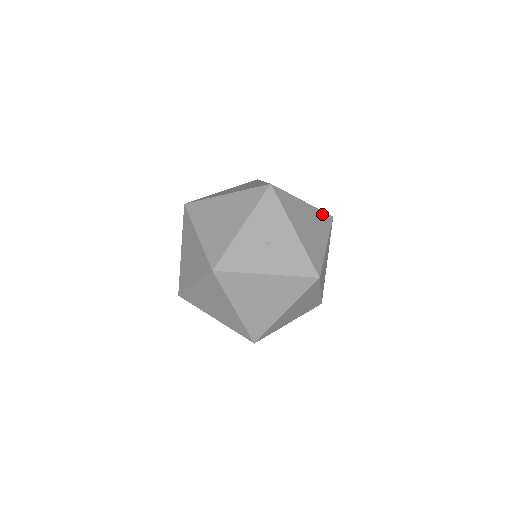
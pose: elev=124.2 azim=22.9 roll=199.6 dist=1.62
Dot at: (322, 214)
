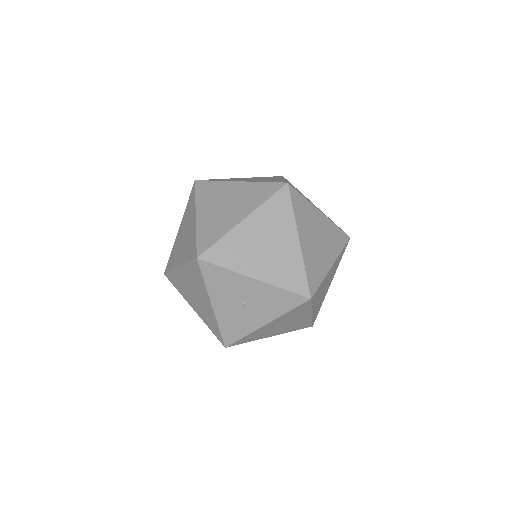
Dot at: (272, 203)
